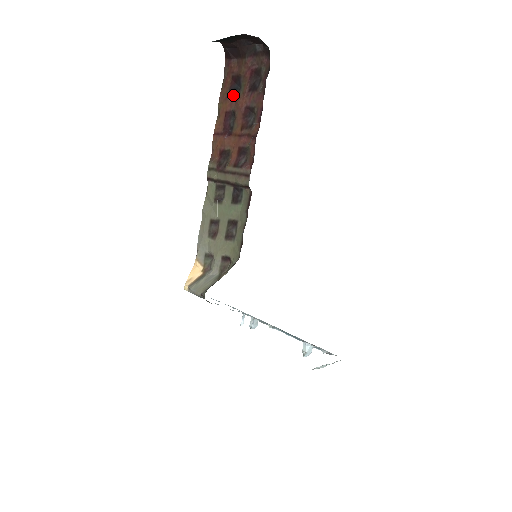
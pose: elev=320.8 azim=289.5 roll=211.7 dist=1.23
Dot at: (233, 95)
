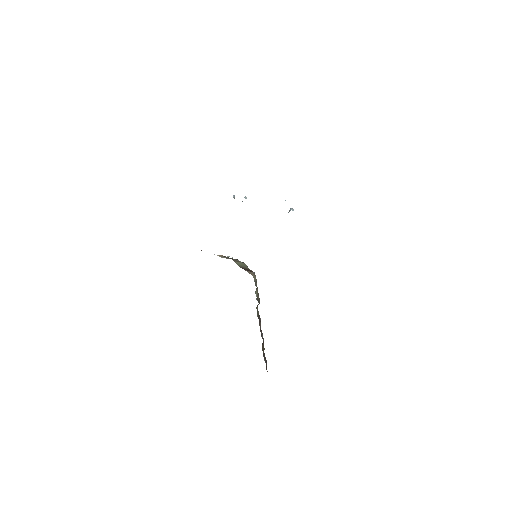
Dot at: occluded
